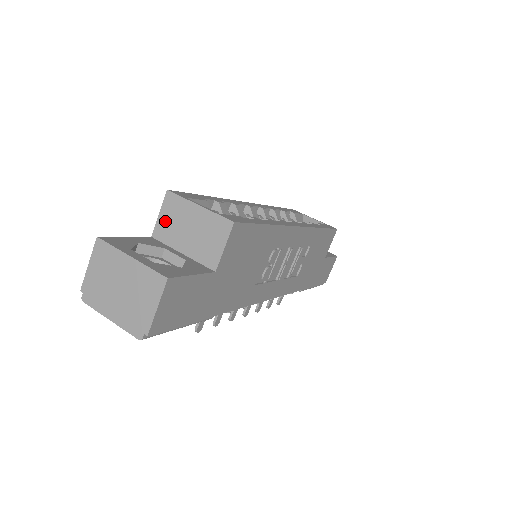
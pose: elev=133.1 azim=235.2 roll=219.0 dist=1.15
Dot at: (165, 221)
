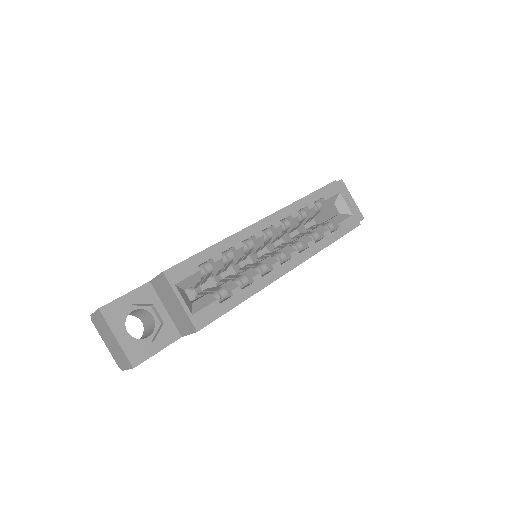
Dot at: (159, 284)
